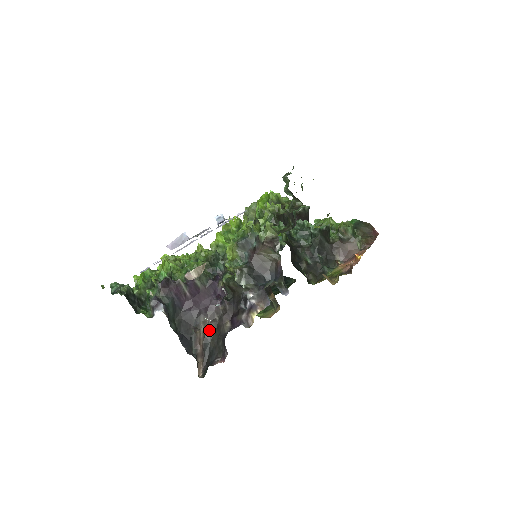
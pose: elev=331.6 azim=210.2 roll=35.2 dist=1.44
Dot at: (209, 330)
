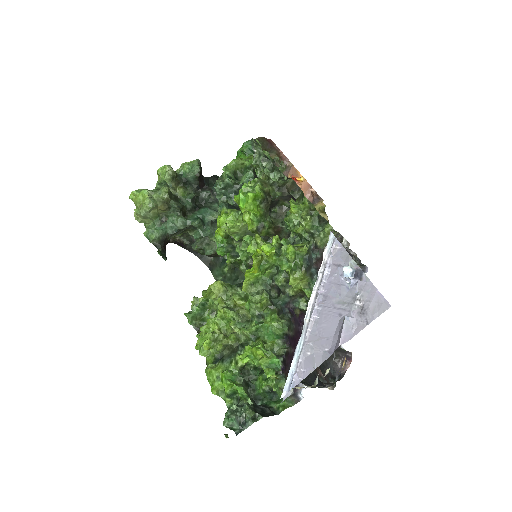
Dot at: occluded
